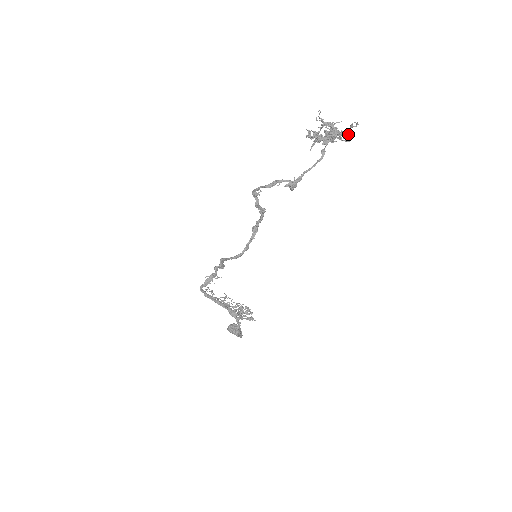
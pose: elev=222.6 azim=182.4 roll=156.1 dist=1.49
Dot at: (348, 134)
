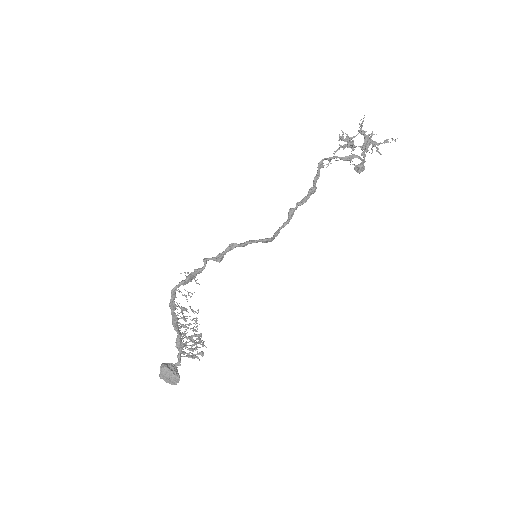
Dot at: (378, 148)
